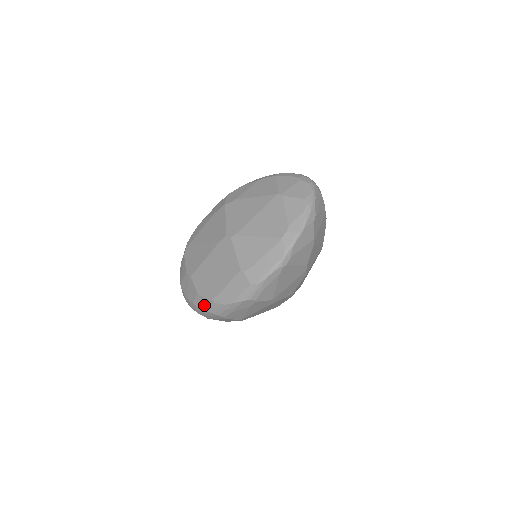
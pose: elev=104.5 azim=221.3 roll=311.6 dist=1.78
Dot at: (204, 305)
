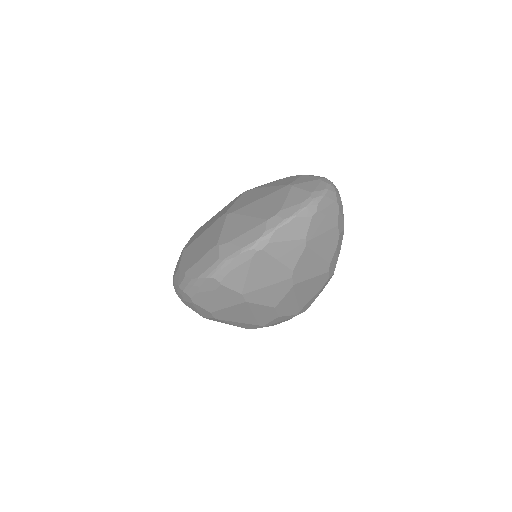
Dot at: (179, 279)
